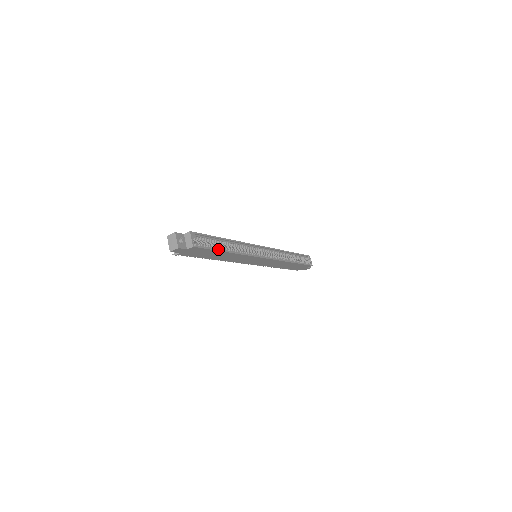
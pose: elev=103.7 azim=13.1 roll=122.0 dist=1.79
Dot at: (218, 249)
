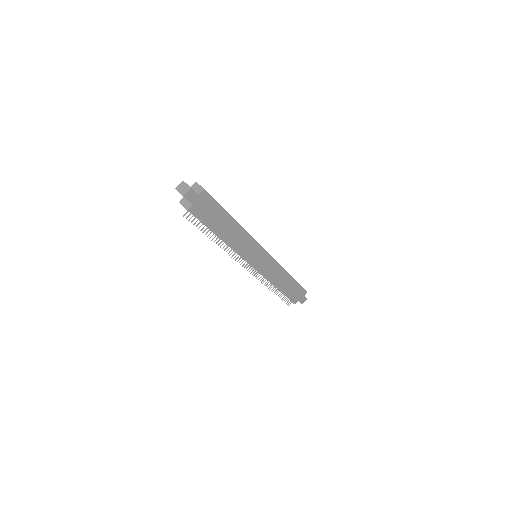
Dot at: (225, 210)
